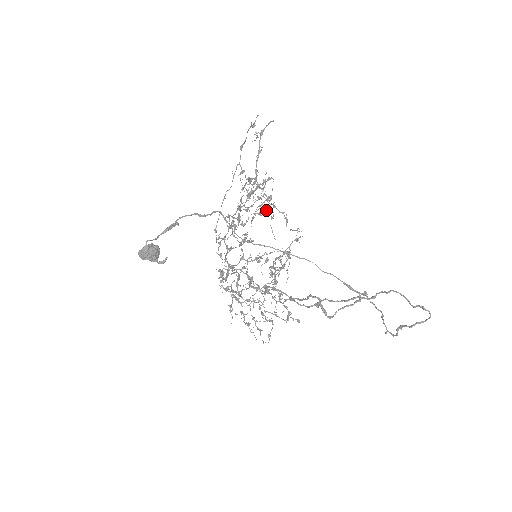
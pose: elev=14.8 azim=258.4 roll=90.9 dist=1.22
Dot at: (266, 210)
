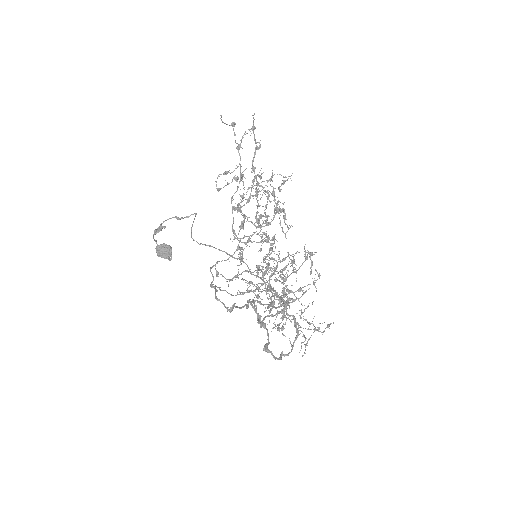
Dot at: occluded
